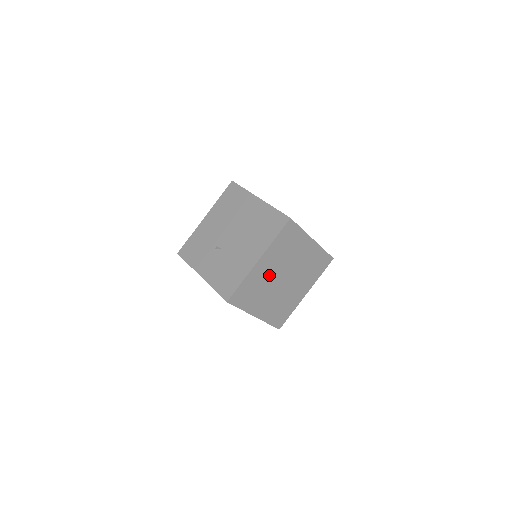
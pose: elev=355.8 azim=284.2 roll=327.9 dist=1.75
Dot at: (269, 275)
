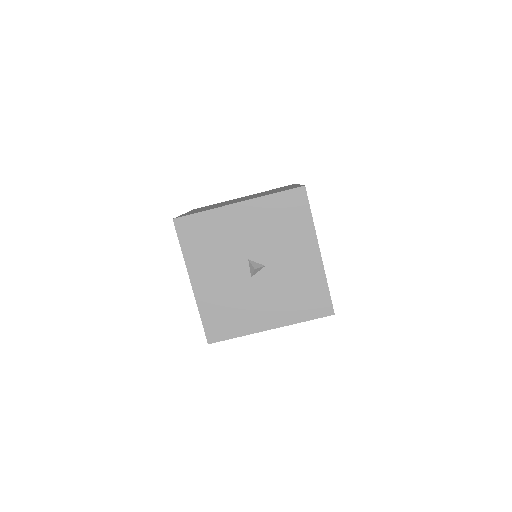
Dot at: occluded
